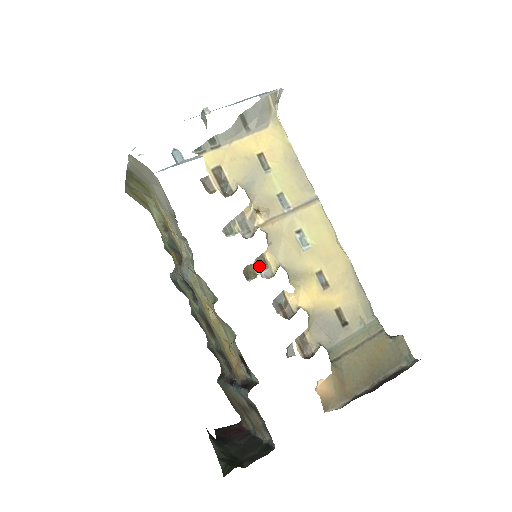
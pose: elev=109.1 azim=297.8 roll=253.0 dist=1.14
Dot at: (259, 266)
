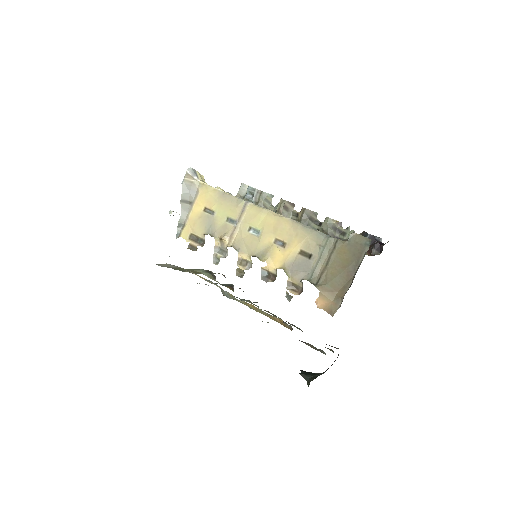
Dot at: (242, 266)
